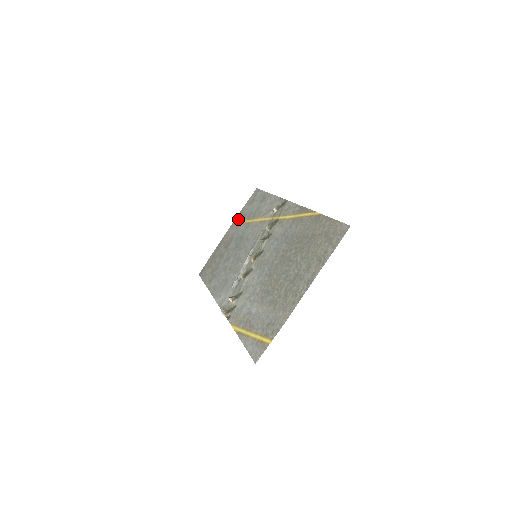
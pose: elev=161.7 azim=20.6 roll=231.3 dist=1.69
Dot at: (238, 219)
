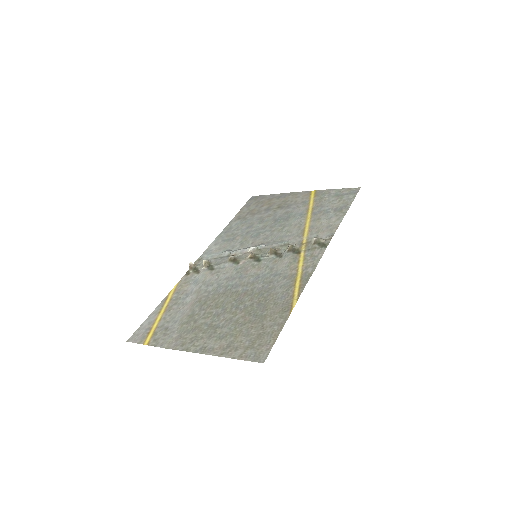
Dot at: (316, 194)
